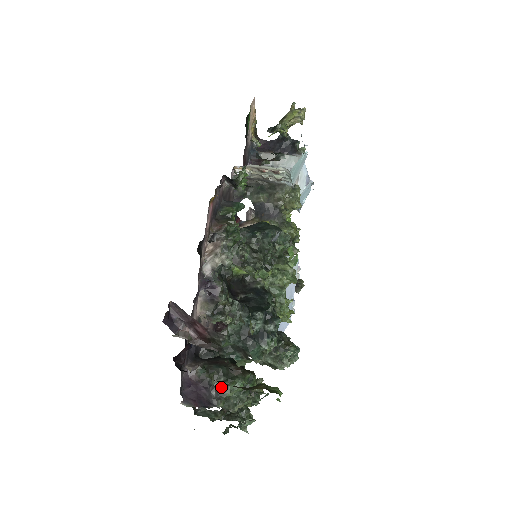
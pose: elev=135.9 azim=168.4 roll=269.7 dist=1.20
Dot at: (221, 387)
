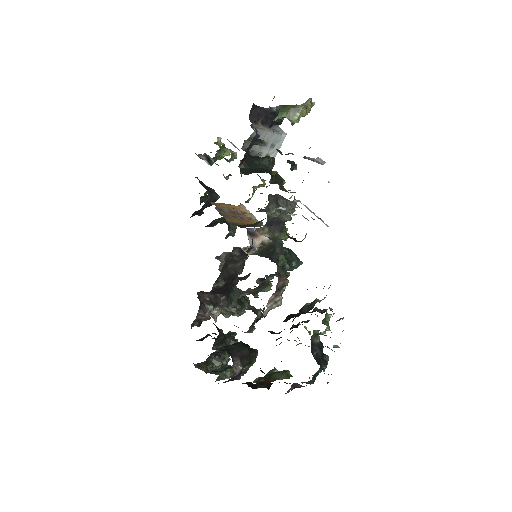
Dot at: (246, 370)
